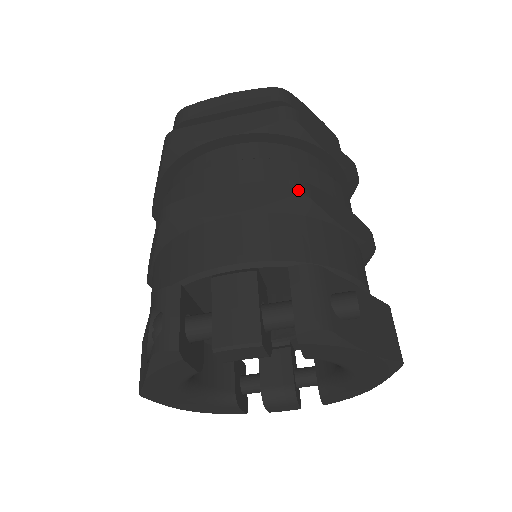
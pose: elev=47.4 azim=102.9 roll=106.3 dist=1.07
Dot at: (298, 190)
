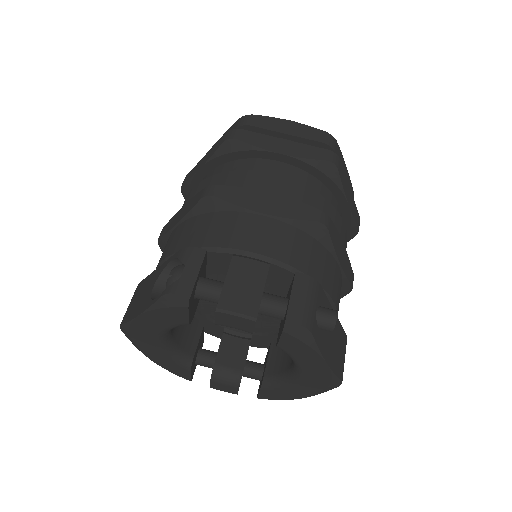
Dot at: (321, 219)
